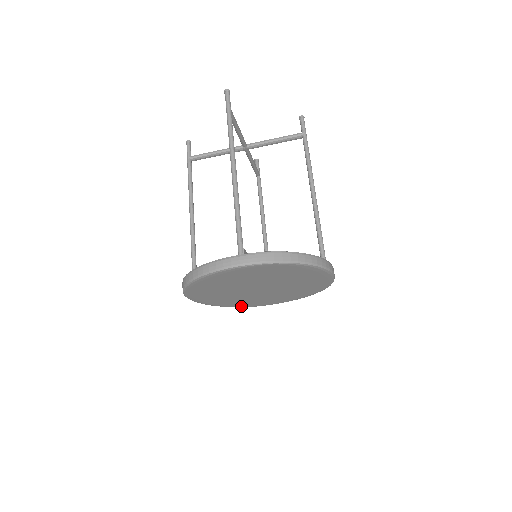
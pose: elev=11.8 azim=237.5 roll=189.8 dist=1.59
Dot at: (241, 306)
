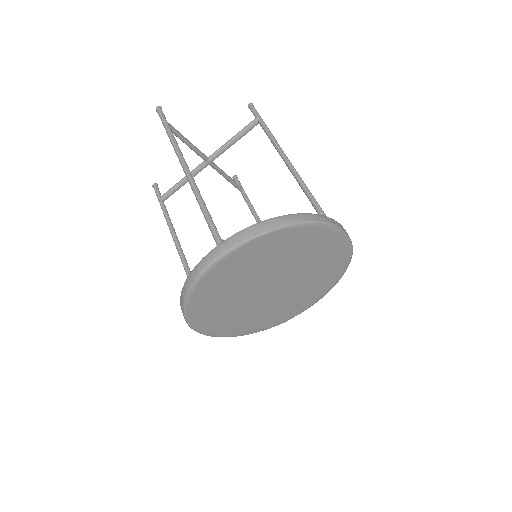
Dot at: (272, 325)
